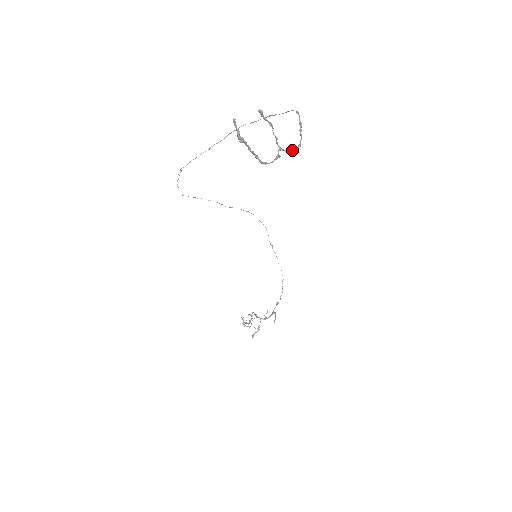
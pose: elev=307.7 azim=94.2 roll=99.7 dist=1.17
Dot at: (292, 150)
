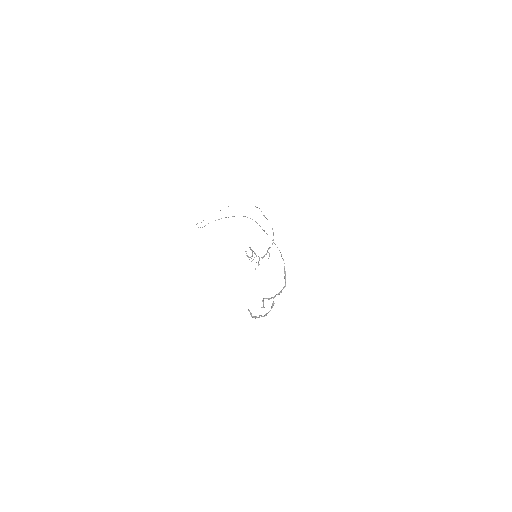
Dot at: occluded
